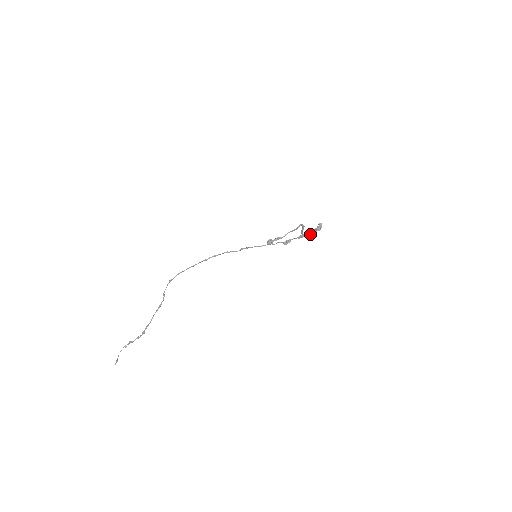
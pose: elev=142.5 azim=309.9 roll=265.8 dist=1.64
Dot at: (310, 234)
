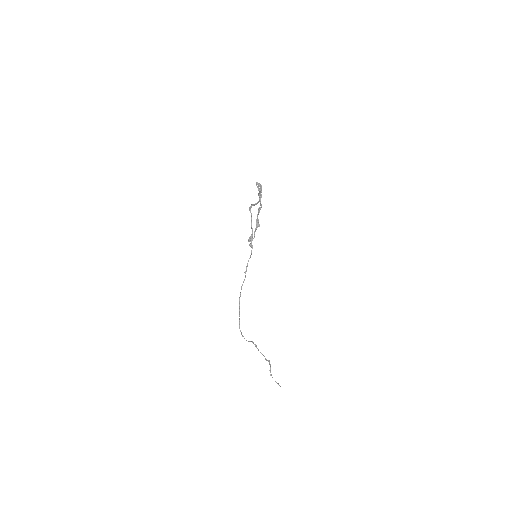
Dot at: (261, 195)
